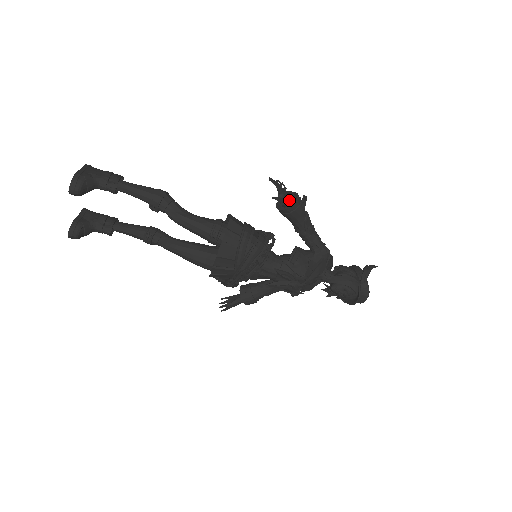
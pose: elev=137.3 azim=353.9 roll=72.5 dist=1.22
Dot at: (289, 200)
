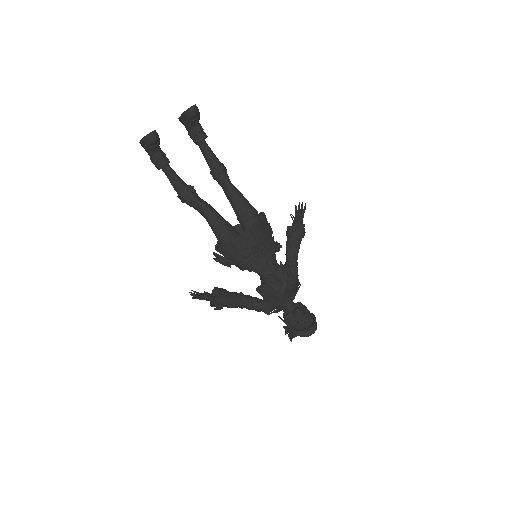
Dot at: (302, 224)
